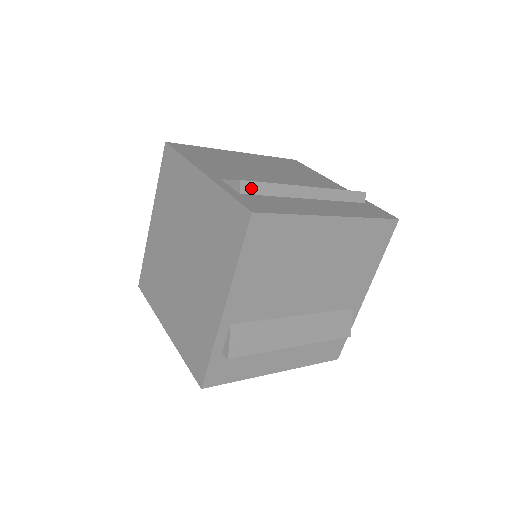
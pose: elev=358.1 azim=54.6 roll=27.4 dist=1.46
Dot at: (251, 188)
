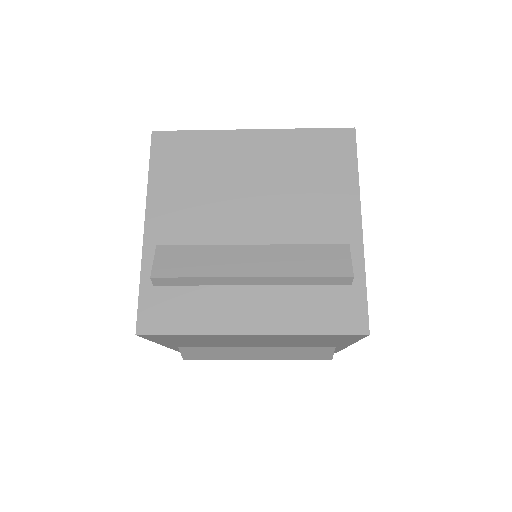
Dot at: (166, 281)
